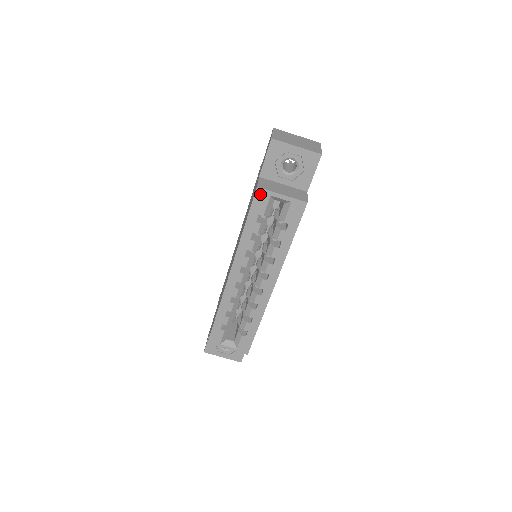
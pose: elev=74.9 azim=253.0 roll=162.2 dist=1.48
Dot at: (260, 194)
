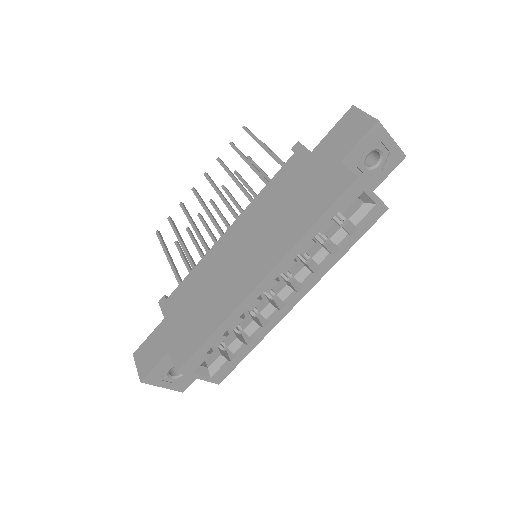
Dot at: (356, 186)
